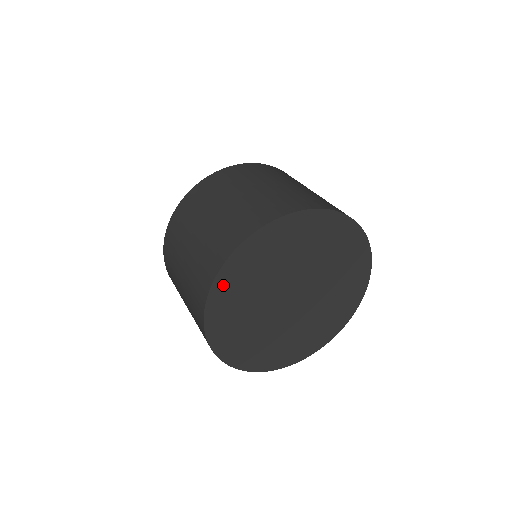
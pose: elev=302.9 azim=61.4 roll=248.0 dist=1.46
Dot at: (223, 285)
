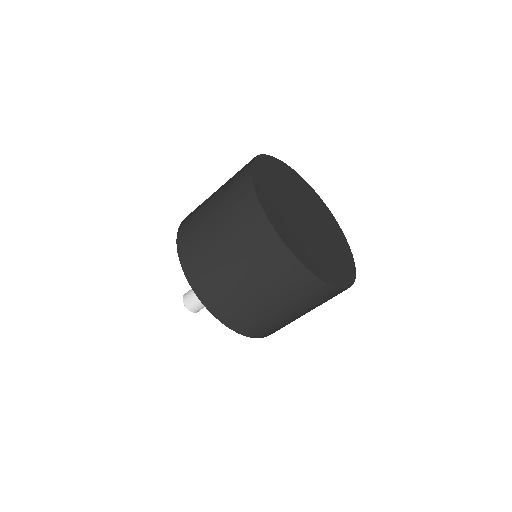
Dot at: (261, 194)
